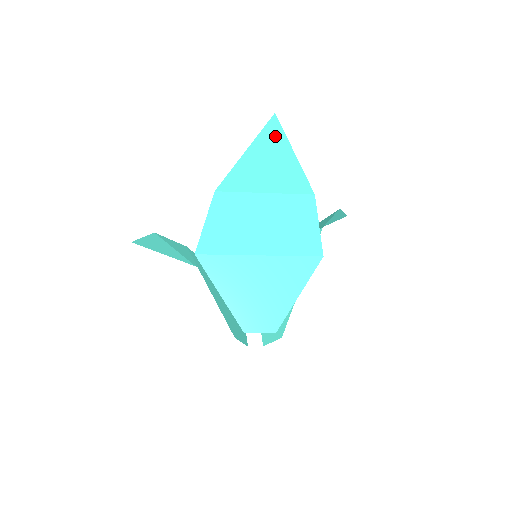
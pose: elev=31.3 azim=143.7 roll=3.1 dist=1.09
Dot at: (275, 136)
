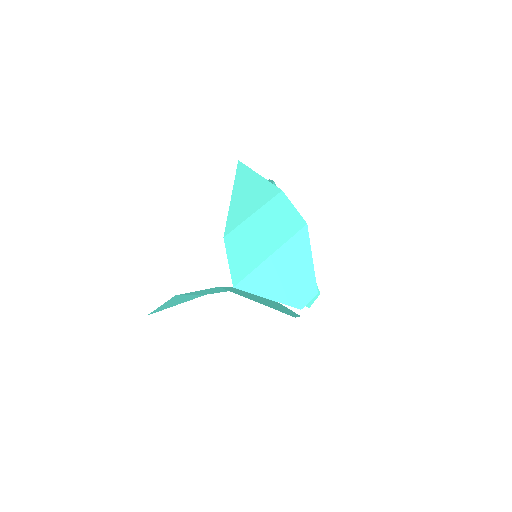
Dot at: (244, 174)
